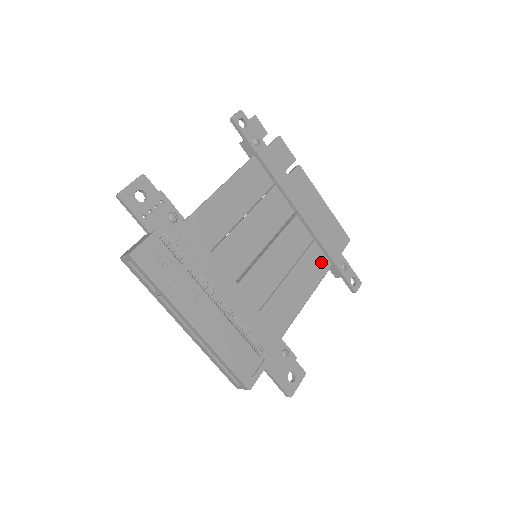
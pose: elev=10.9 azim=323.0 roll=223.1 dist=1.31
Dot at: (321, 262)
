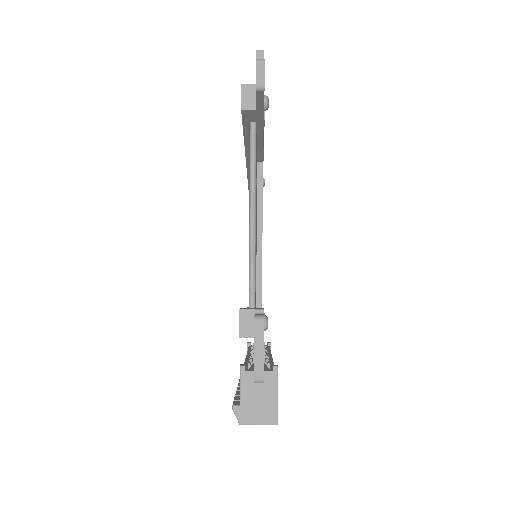
Dot at: occluded
